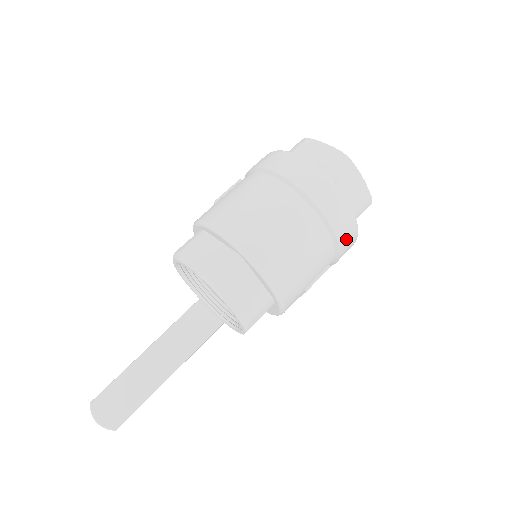
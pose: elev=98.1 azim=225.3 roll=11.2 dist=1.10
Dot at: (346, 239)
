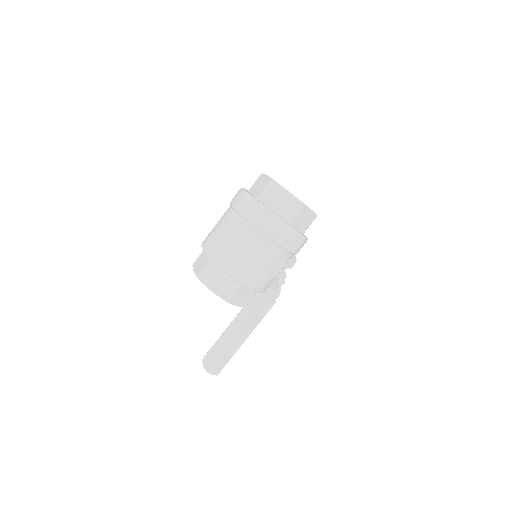
Dot at: (280, 236)
